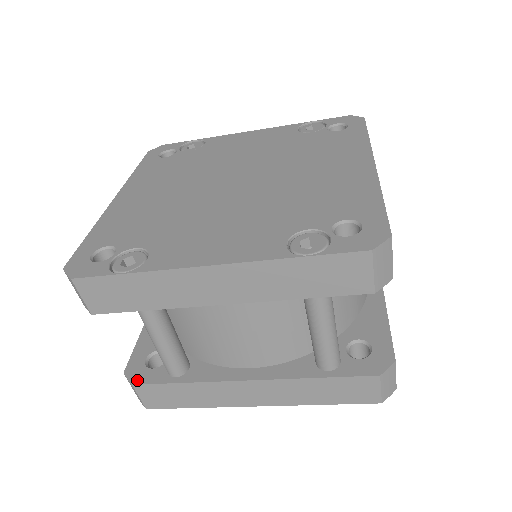
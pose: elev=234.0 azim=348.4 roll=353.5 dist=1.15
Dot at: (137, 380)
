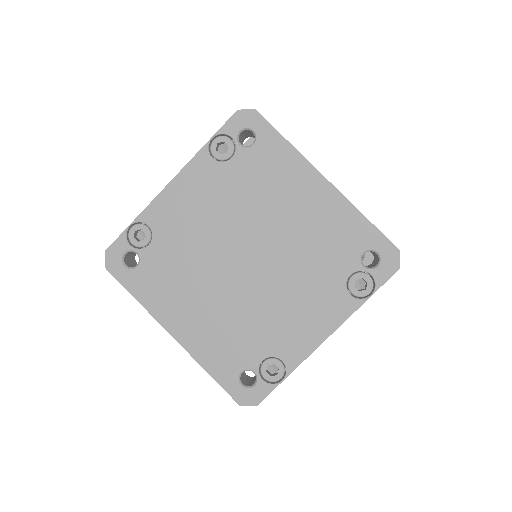
Dot at: occluded
